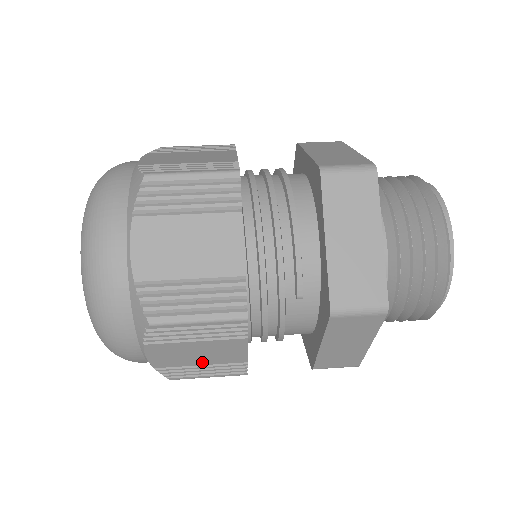
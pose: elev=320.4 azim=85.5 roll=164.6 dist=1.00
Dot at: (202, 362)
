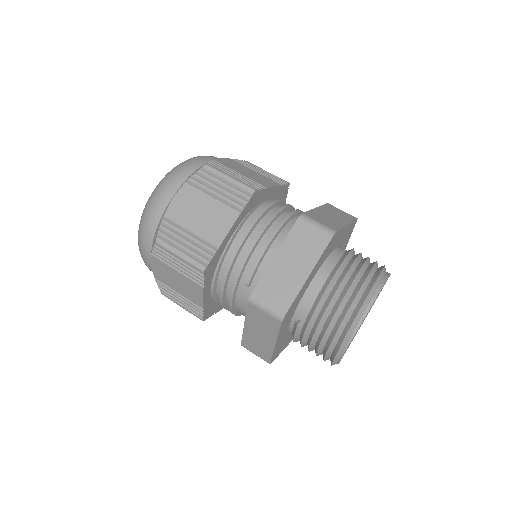
Dot at: (179, 291)
